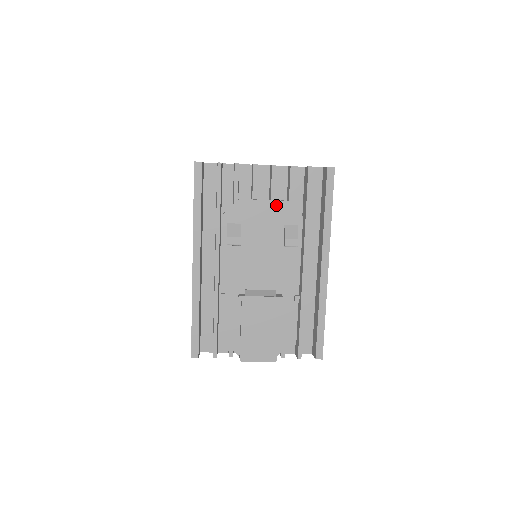
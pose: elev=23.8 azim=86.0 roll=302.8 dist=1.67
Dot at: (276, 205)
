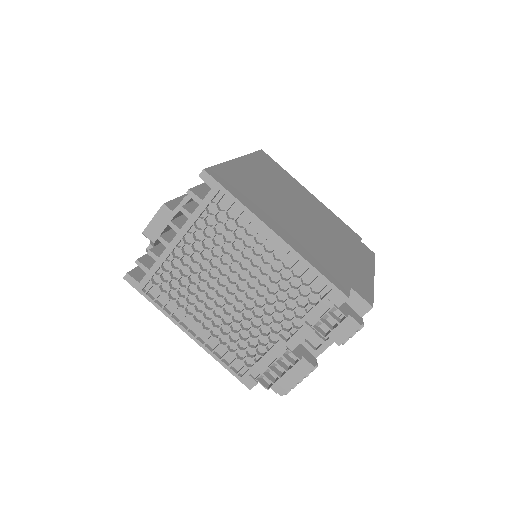
Dot at: occluded
